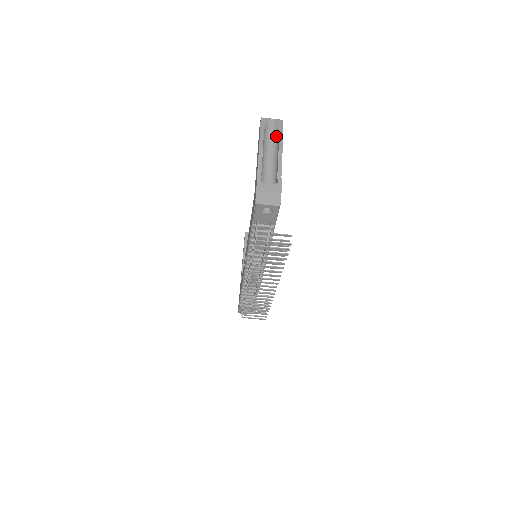
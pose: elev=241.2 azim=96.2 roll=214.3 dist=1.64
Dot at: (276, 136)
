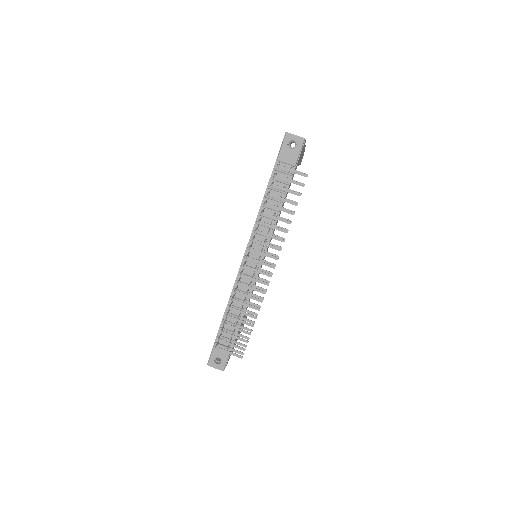
Dot at: occluded
